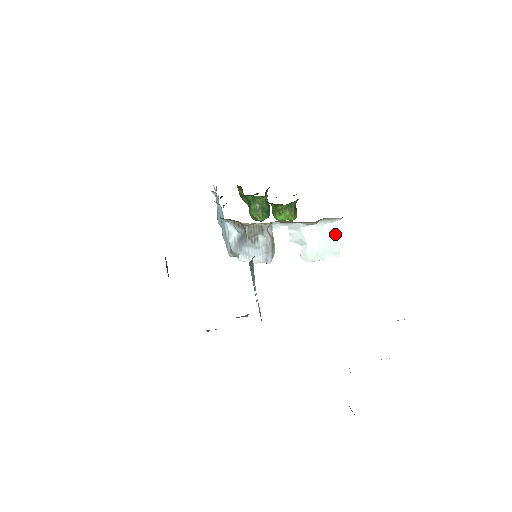
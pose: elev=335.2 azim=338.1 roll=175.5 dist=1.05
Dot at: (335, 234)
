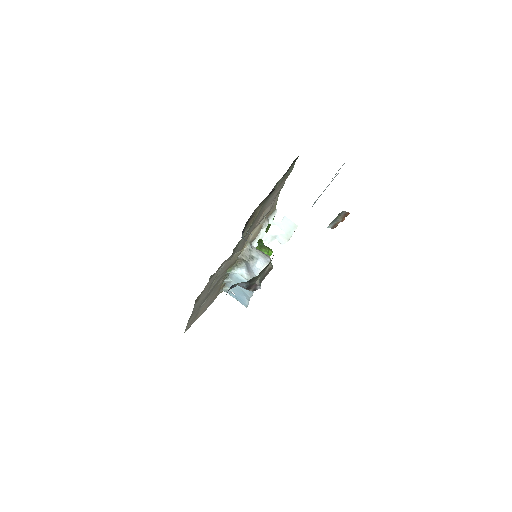
Dot at: (283, 219)
